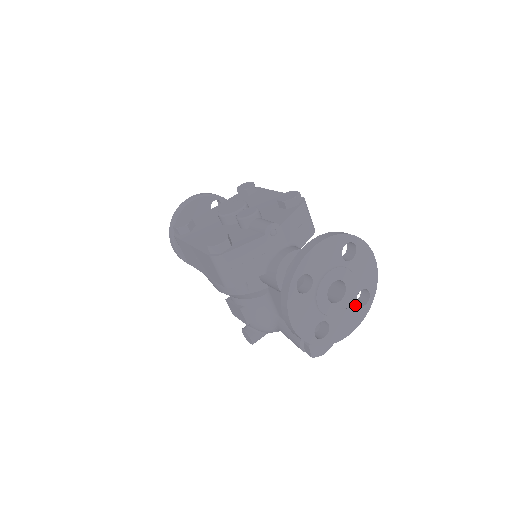
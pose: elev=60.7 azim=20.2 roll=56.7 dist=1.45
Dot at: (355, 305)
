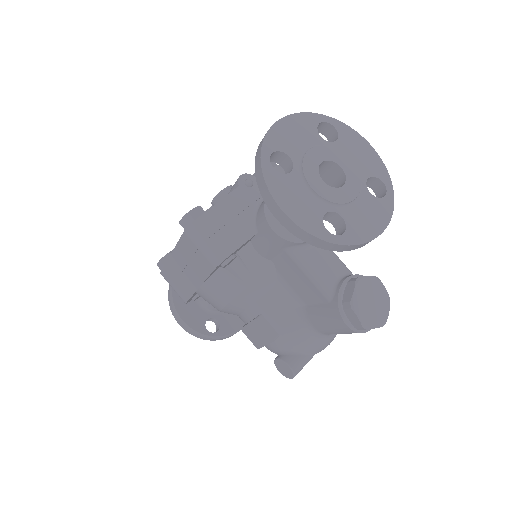
Dot at: (369, 195)
